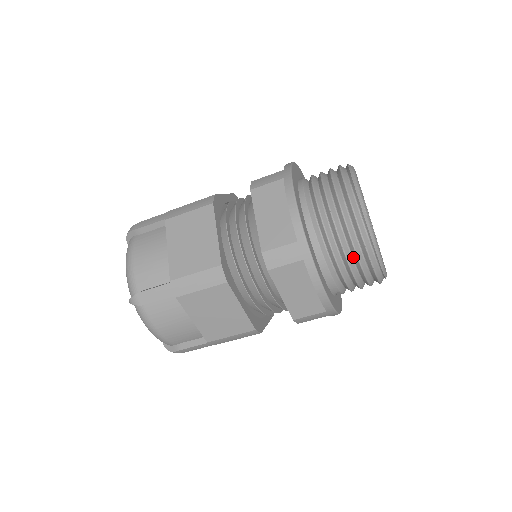
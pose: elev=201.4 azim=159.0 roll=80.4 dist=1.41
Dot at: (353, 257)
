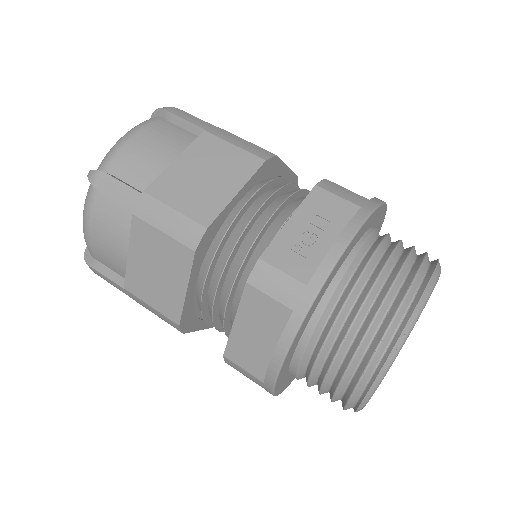
Dot at: occluded
